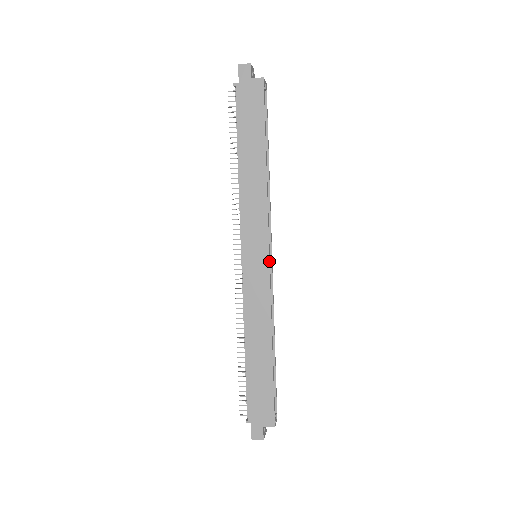
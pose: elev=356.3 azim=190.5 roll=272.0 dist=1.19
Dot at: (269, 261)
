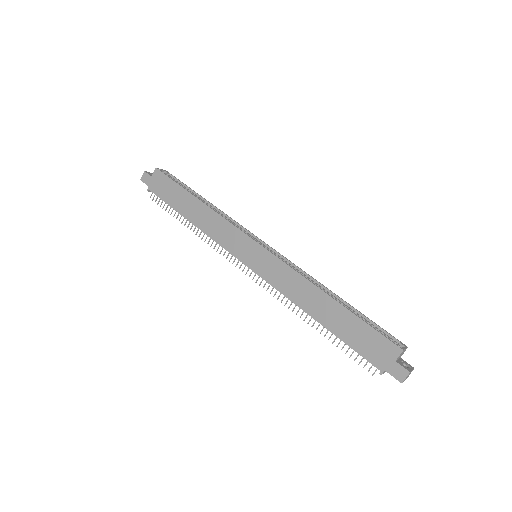
Dot at: (262, 246)
